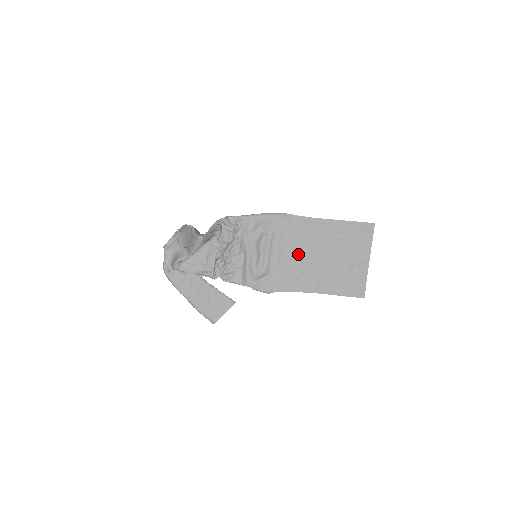
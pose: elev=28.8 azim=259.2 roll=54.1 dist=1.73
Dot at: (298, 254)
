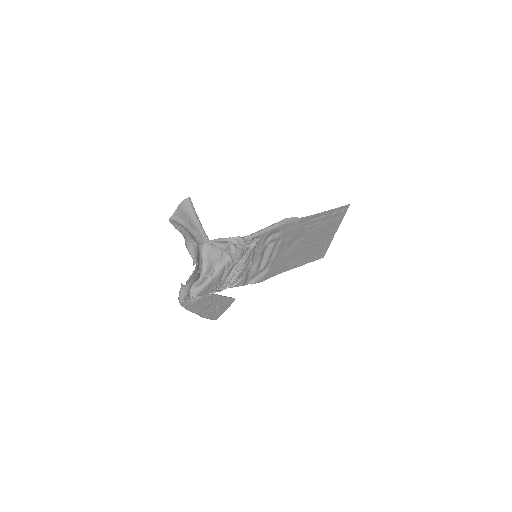
Dot at: (291, 246)
